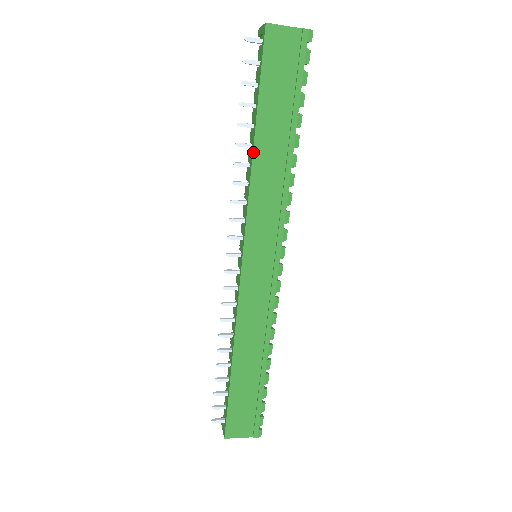
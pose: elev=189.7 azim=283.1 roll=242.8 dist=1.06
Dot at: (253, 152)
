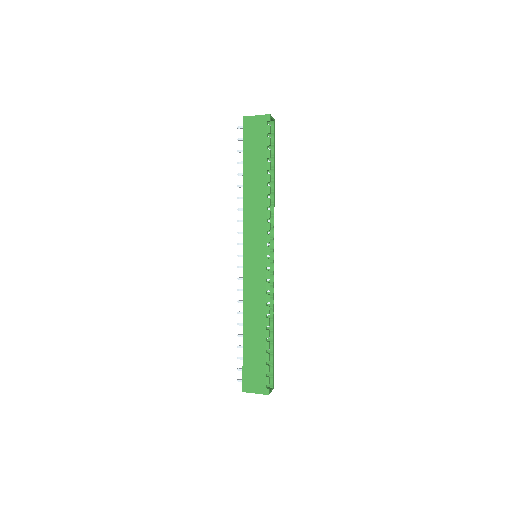
Dot at: (243, 188)
